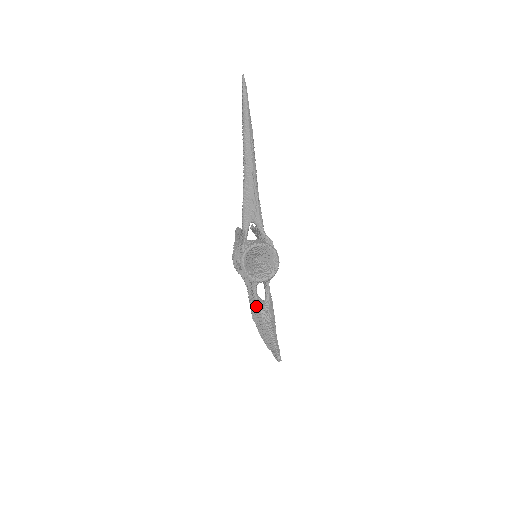
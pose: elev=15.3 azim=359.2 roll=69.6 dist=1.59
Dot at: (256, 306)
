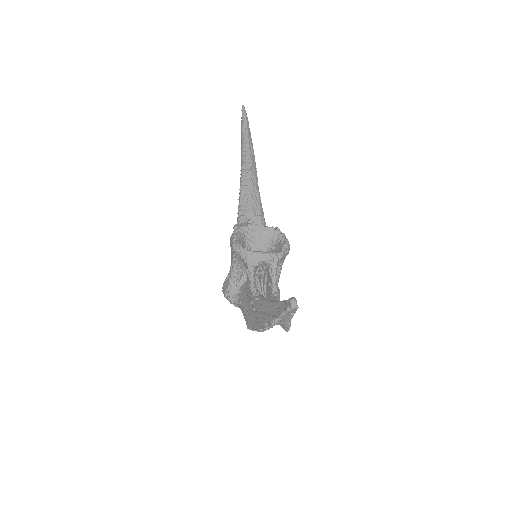
Dot at: (254, 298)
